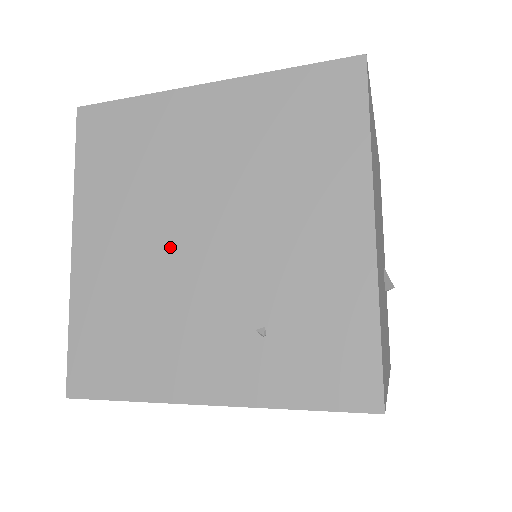
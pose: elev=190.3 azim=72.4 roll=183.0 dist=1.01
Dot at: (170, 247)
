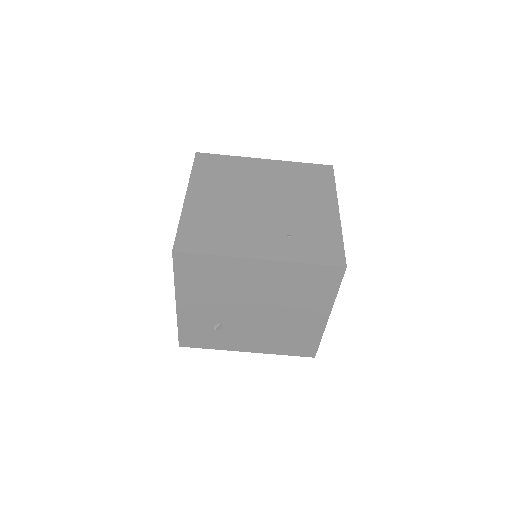
Dot at: (243, 204)
